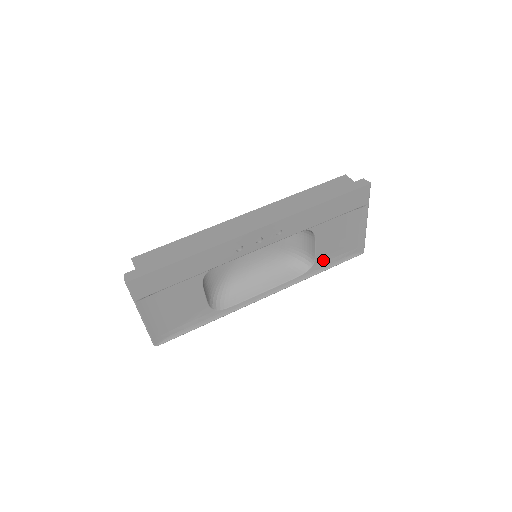
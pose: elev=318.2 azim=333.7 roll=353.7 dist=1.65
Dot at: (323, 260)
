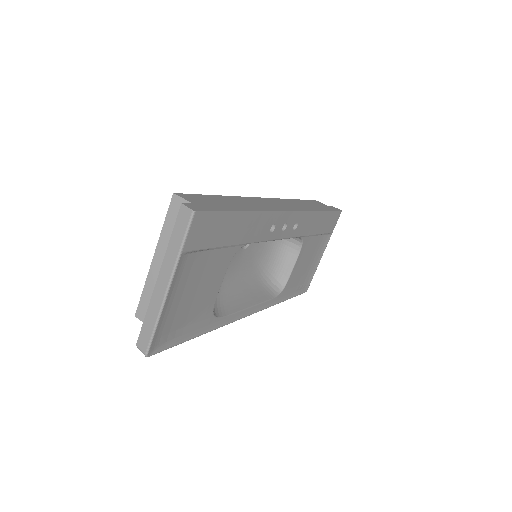
Dot at: (289, 286)
